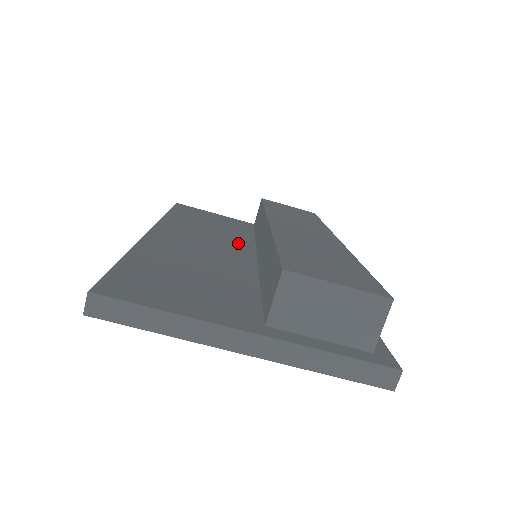
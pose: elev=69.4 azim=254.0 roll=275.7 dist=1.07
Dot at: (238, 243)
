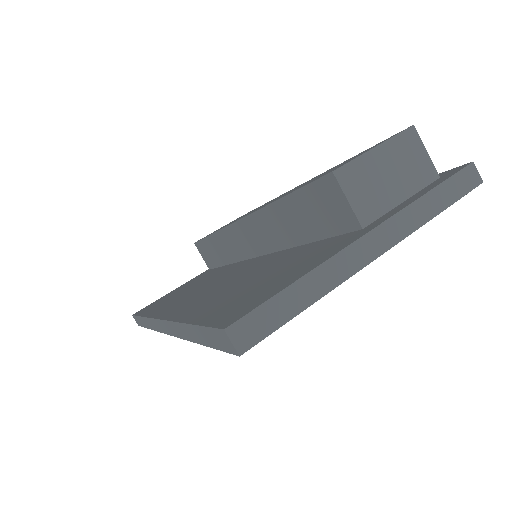
Dot at: (227, 270)
